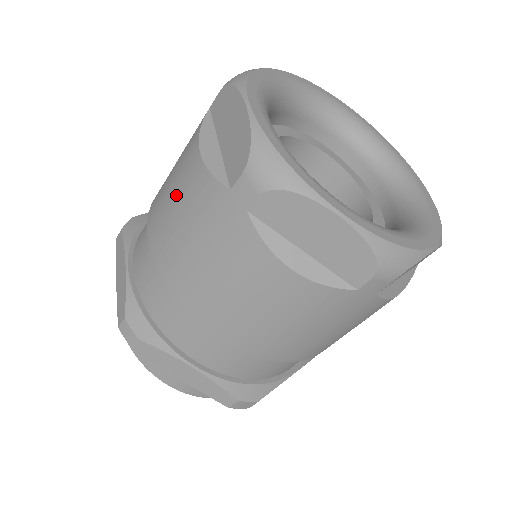
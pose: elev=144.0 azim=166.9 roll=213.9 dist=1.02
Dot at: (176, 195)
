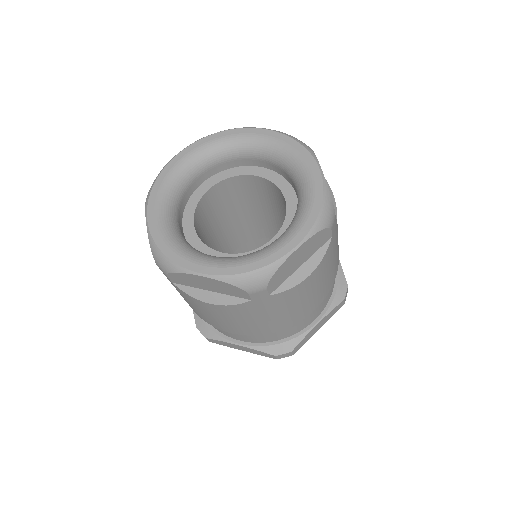
Dot at: (225, 319)
